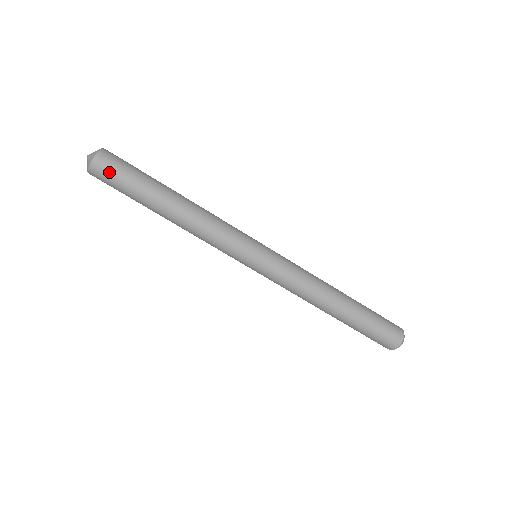
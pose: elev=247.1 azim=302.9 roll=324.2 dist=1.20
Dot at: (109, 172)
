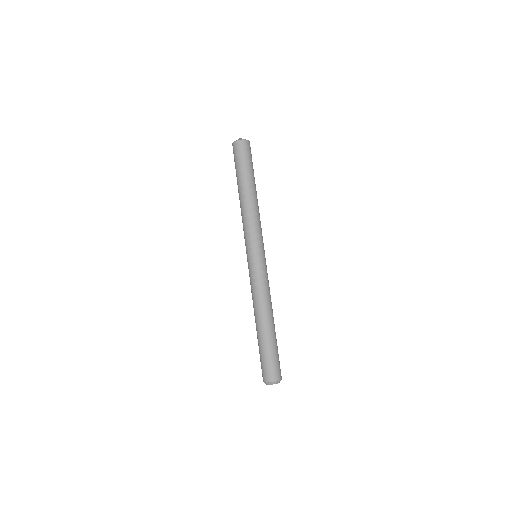
Dot at: (238, 152)
